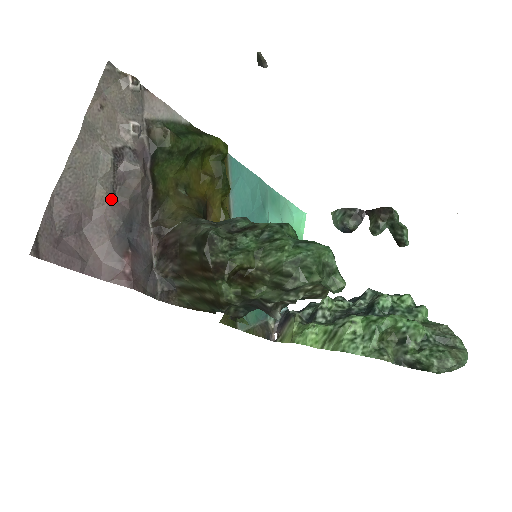
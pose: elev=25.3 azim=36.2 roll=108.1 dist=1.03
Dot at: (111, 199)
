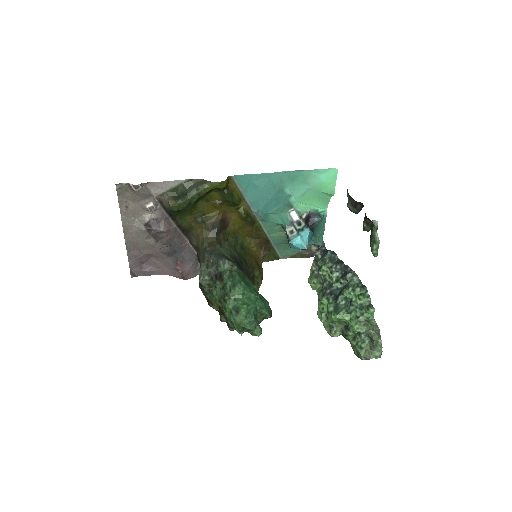
Dot at: (157, 244)
